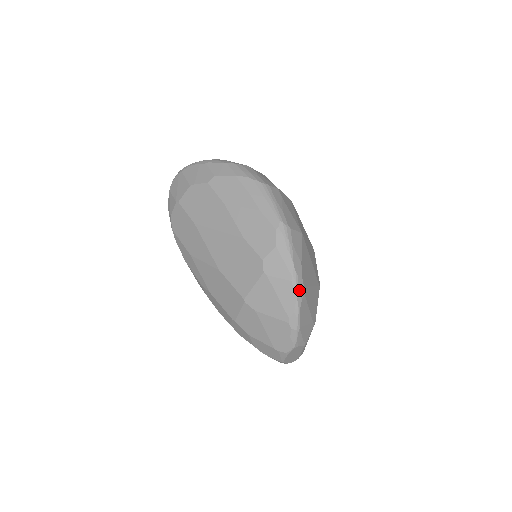
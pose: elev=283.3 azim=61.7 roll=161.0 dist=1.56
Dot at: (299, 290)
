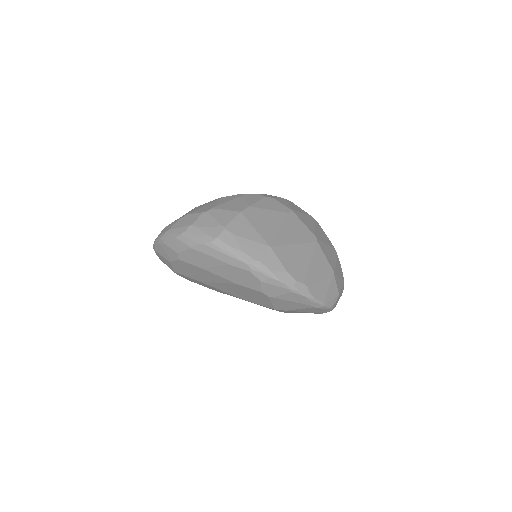
Dot at: (302, 291)
